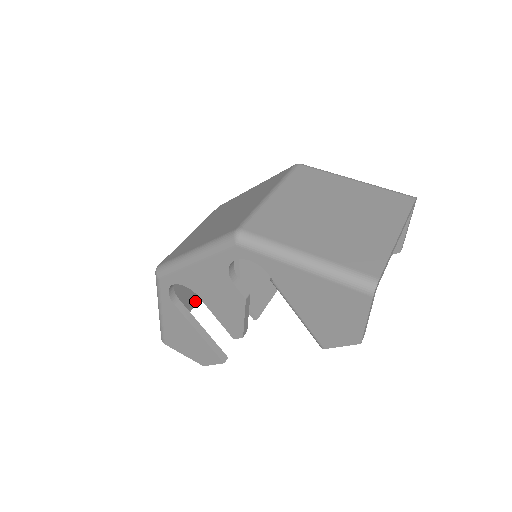
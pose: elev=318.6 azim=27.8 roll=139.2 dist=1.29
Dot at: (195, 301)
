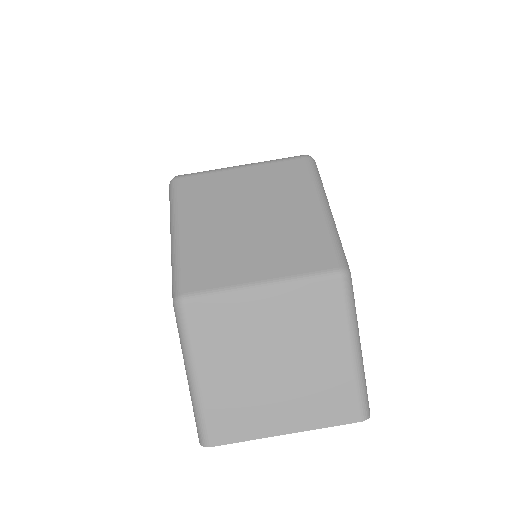
Dot at: occluded
